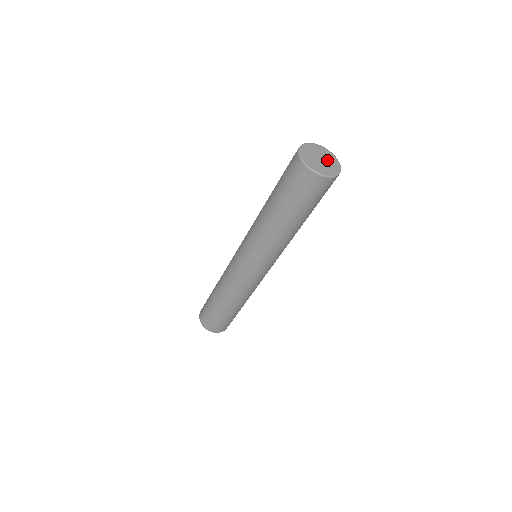
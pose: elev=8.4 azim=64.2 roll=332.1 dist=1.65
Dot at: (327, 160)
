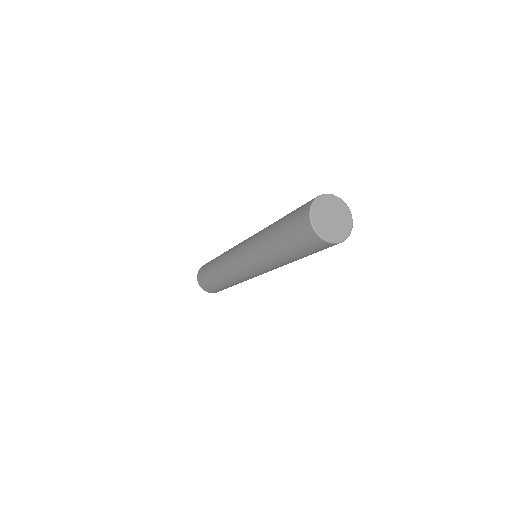
Dot at: (339, 219)
